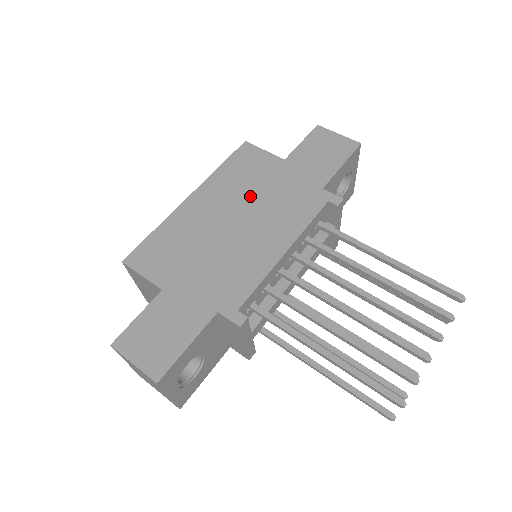
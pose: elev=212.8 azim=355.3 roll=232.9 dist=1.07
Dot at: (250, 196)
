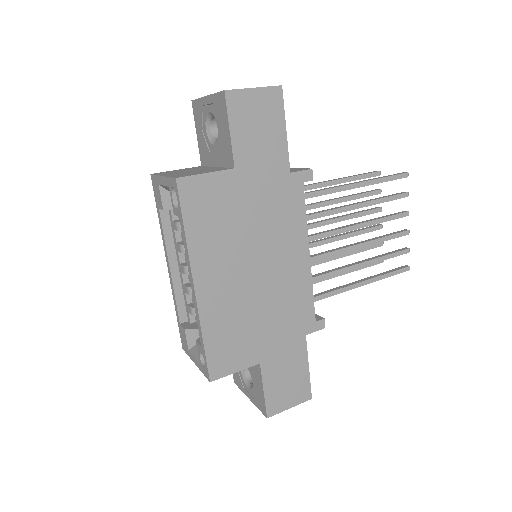
Dot at: (243, 236)
